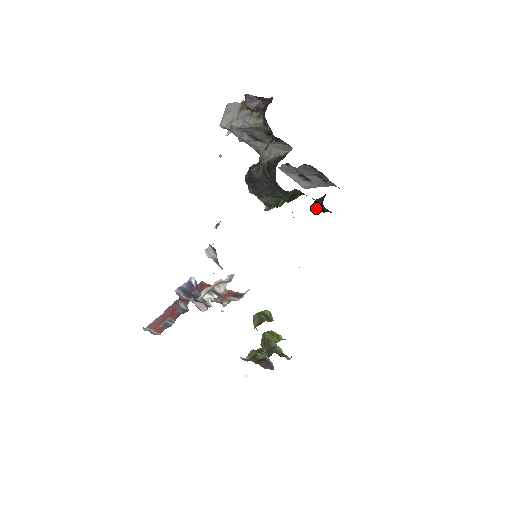
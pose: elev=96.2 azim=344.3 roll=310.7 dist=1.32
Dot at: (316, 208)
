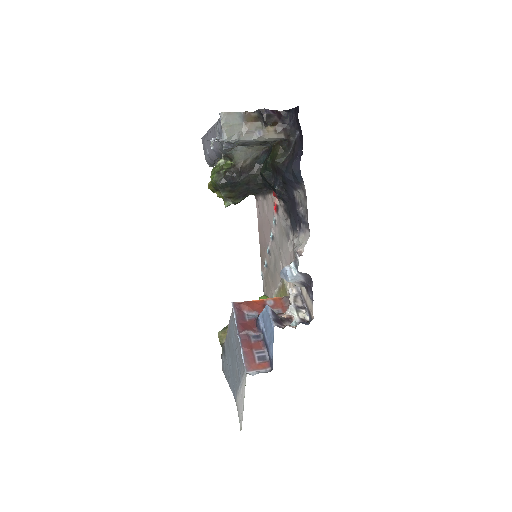
Dot at: occluded
